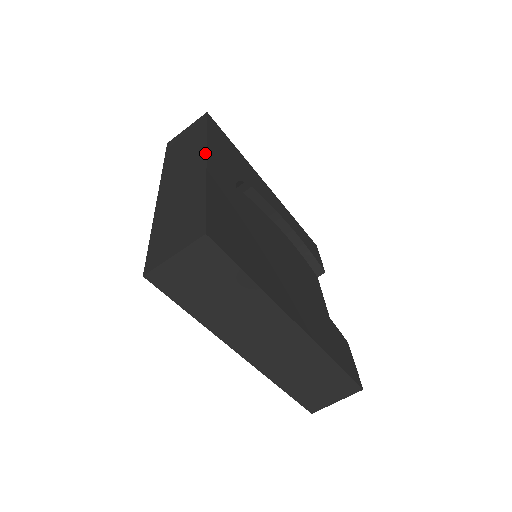
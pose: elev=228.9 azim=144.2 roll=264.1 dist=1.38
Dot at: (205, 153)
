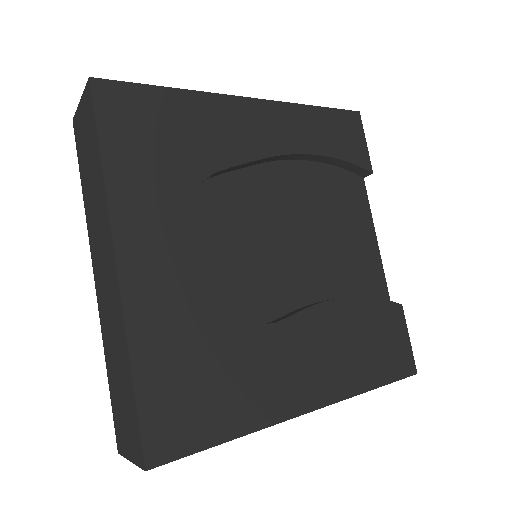
Dot at: (111, 243)
